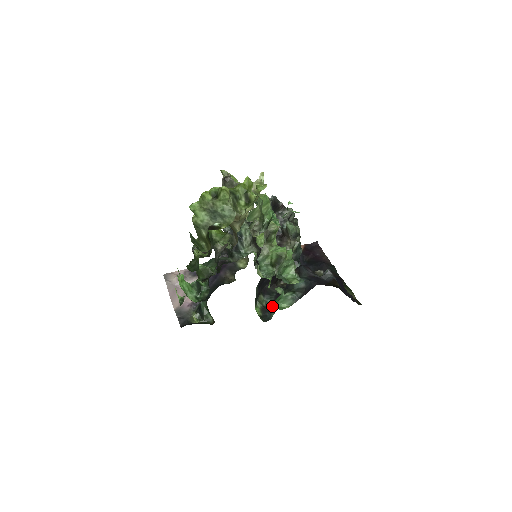
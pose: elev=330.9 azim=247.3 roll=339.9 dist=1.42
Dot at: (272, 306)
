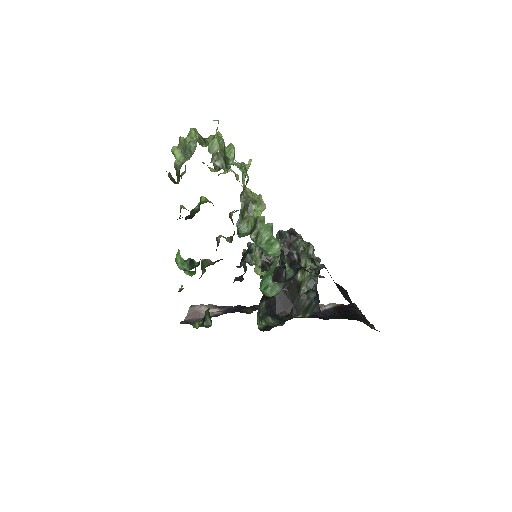
Dot at: (276, 325)
